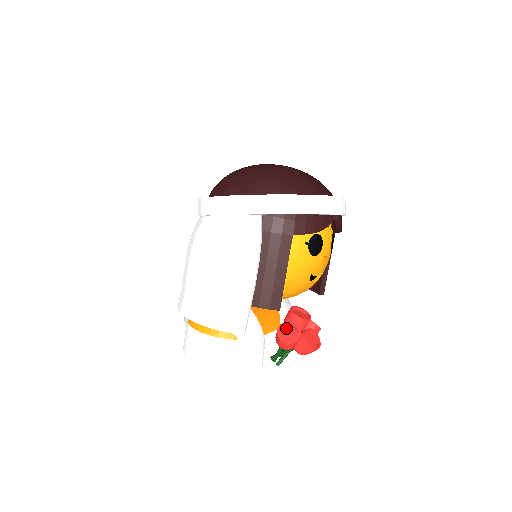
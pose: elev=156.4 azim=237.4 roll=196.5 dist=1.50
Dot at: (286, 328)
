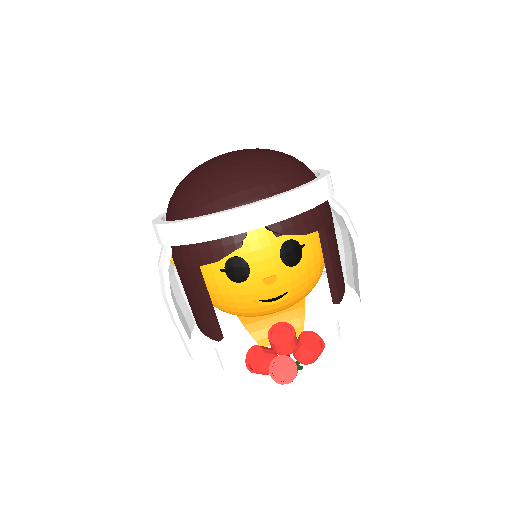
Dot at: (257, 352)
